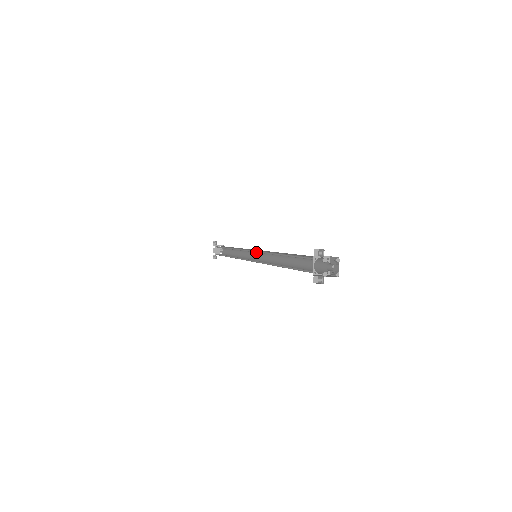
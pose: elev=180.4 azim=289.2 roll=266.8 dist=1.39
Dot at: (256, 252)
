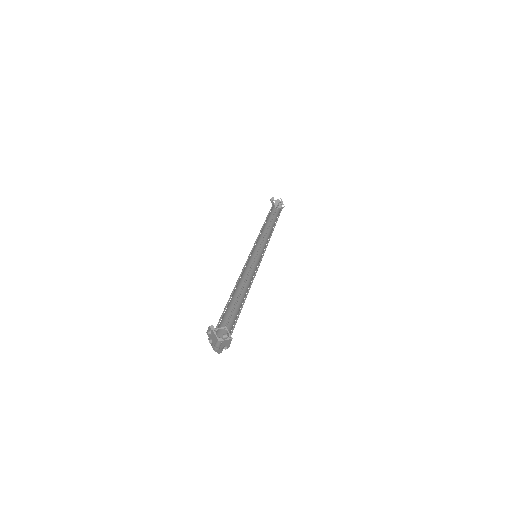
Dot at: (248, 260)
